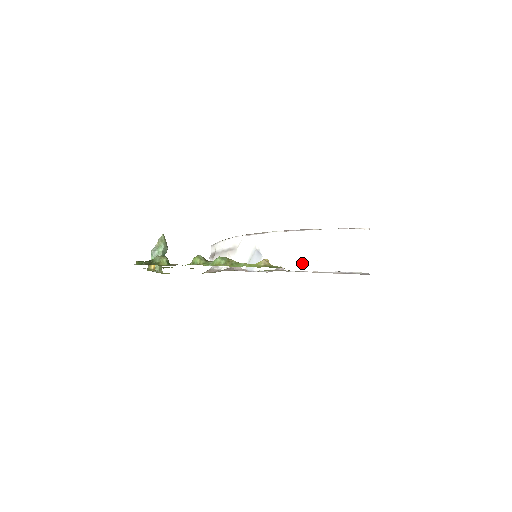
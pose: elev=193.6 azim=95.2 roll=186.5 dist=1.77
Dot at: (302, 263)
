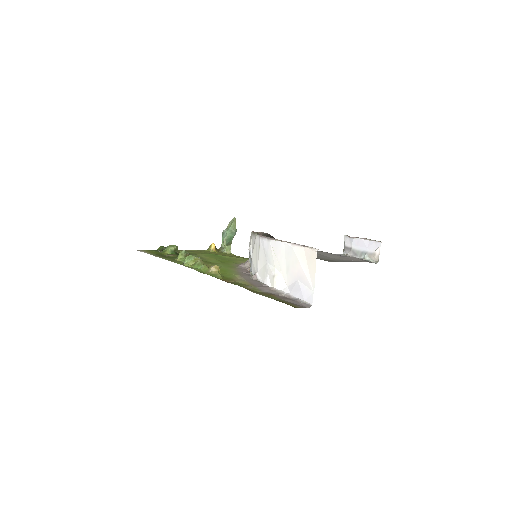
Dot at: (266, 275)
